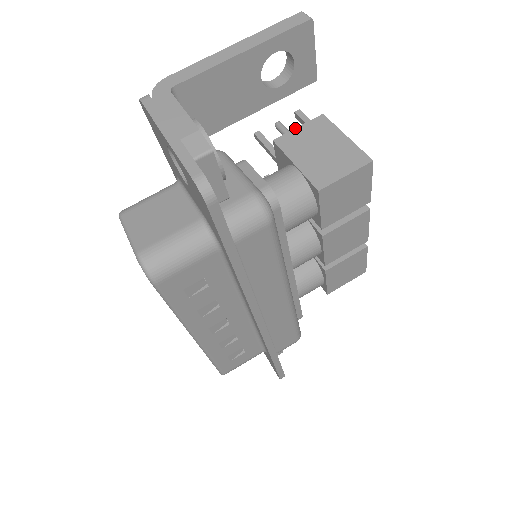
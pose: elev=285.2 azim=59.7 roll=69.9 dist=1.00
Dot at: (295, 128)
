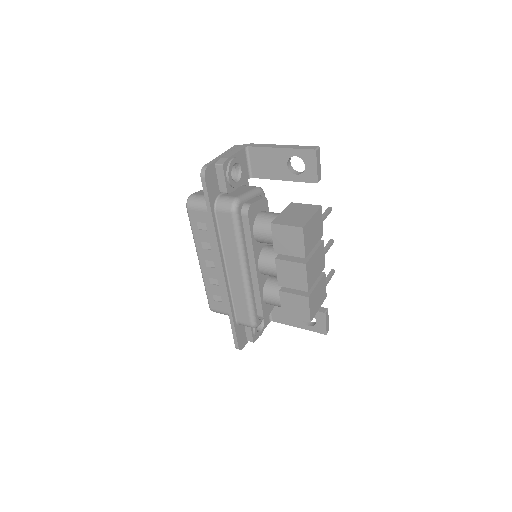
Dot at: occluded
